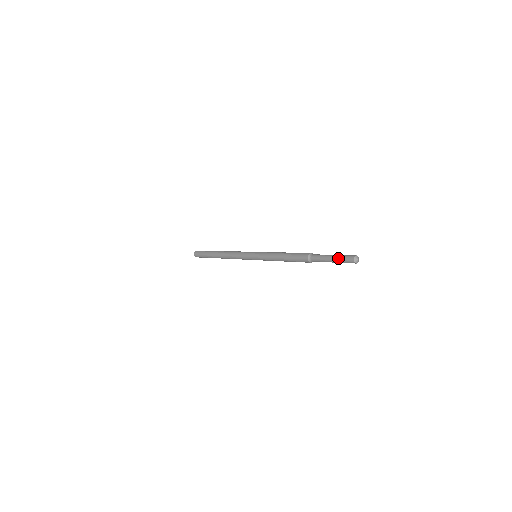
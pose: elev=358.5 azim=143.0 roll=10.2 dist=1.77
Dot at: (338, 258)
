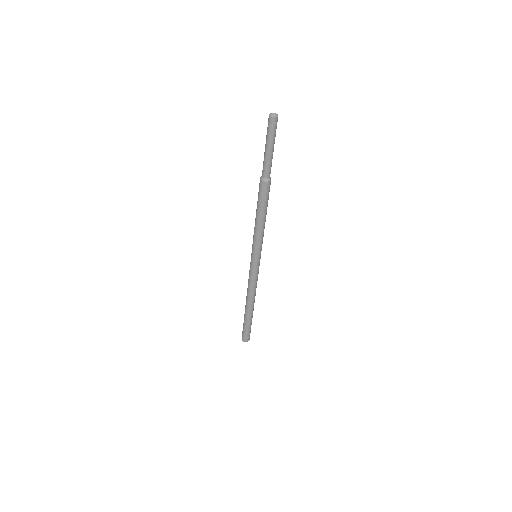
Dot at: (267, 138)
